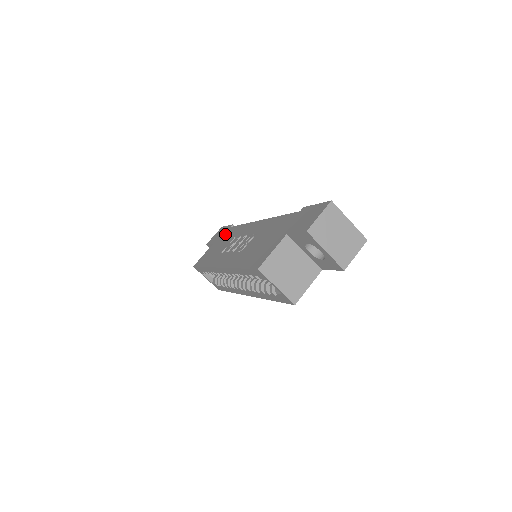
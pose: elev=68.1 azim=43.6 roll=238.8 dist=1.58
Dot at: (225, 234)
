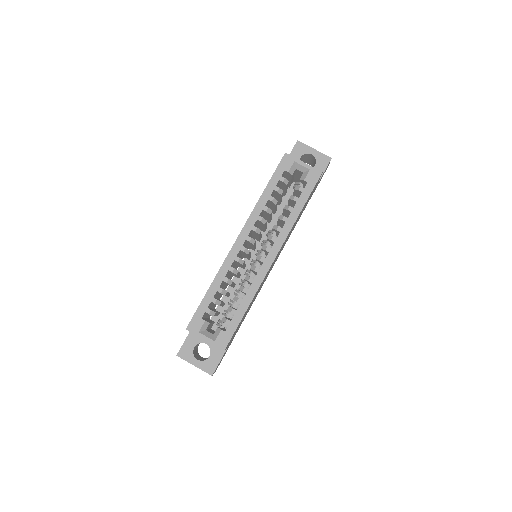
Dot at: occluded
